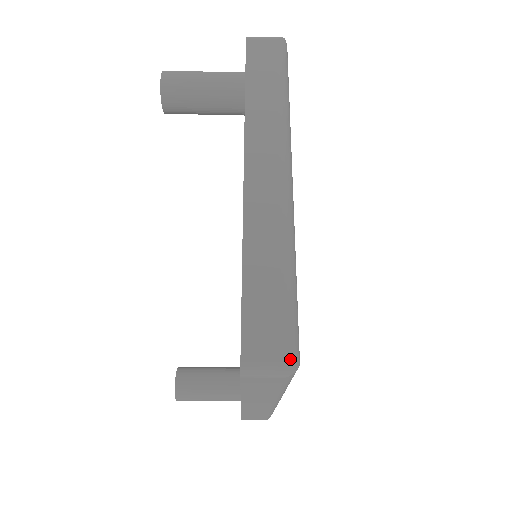
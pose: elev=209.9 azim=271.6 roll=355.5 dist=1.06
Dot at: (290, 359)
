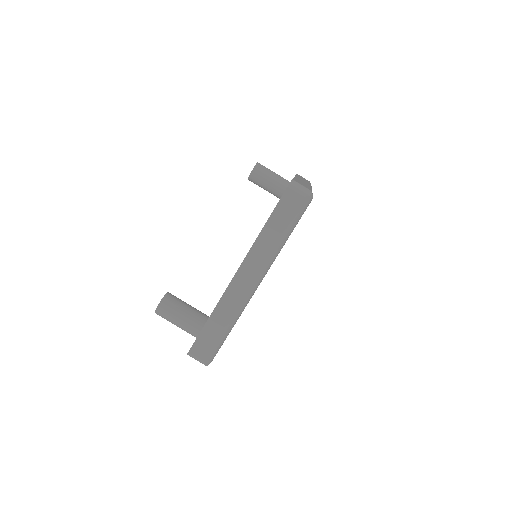
Dot at: (311, 191)
